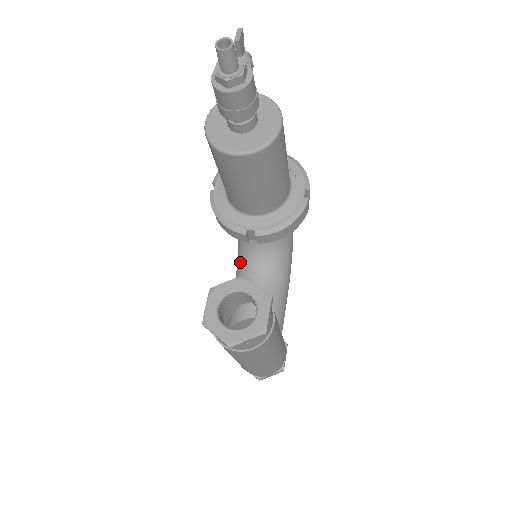
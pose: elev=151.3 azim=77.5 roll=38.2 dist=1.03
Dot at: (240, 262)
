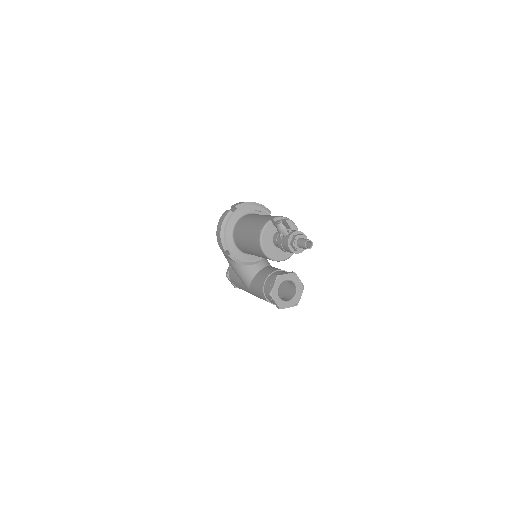
Dot at: occluded
